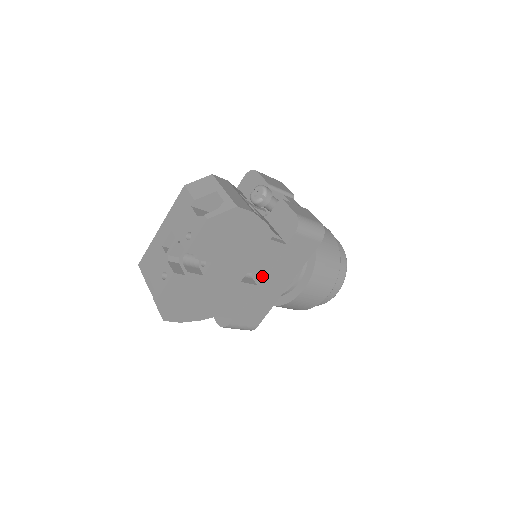
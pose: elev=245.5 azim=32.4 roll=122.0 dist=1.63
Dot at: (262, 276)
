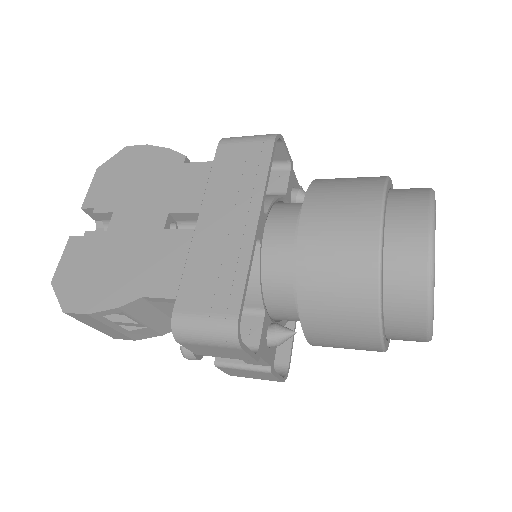
Dot at: (199, 216)
